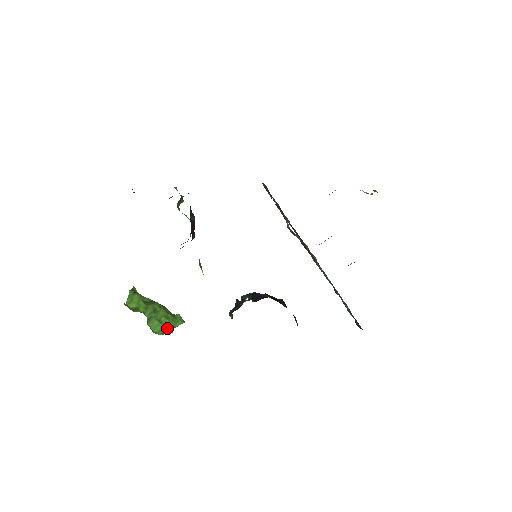
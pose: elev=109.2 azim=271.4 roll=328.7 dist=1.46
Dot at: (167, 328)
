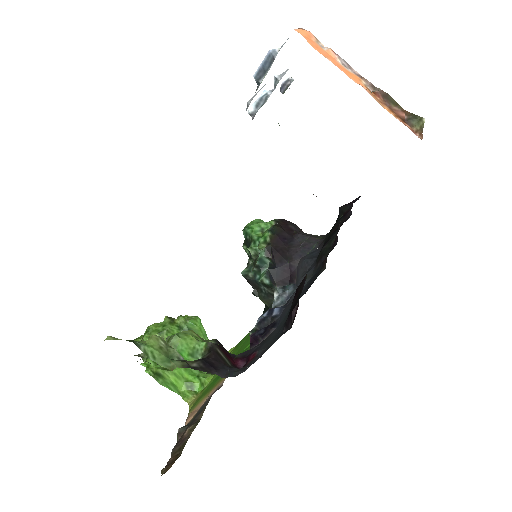
Dot at: occluded
